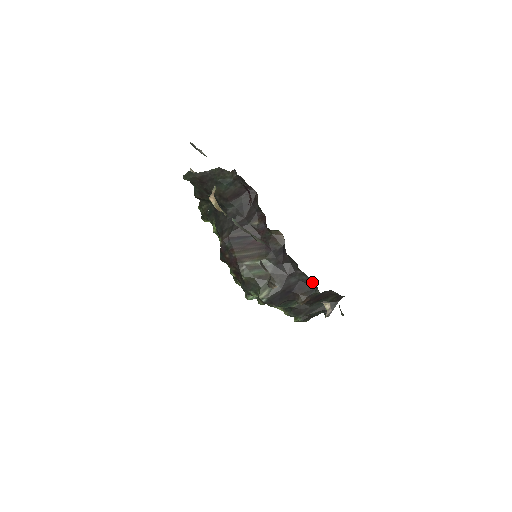
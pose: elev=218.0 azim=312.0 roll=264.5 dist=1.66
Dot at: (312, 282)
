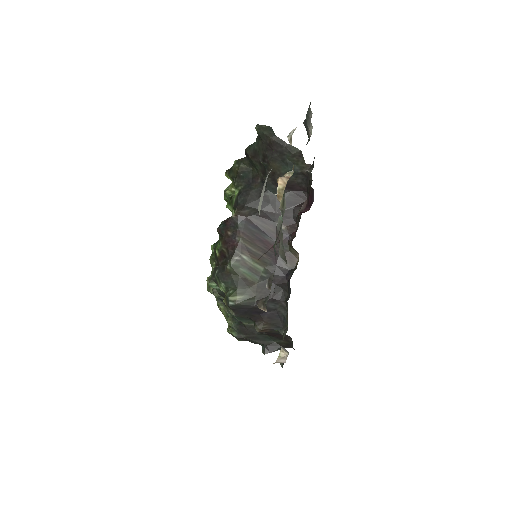
Dot at: (286, 321)
